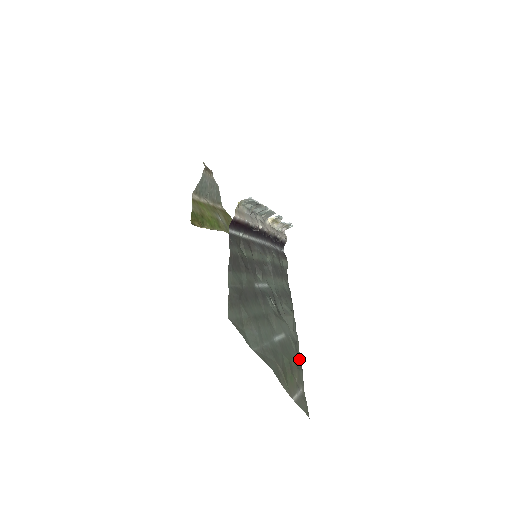
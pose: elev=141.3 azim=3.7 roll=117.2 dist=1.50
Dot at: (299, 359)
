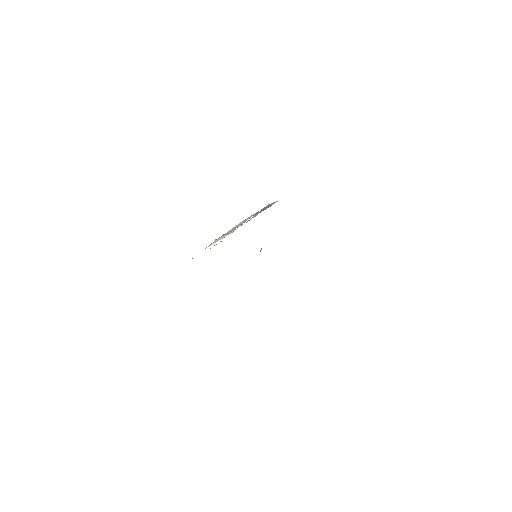
Dot at: occluded
